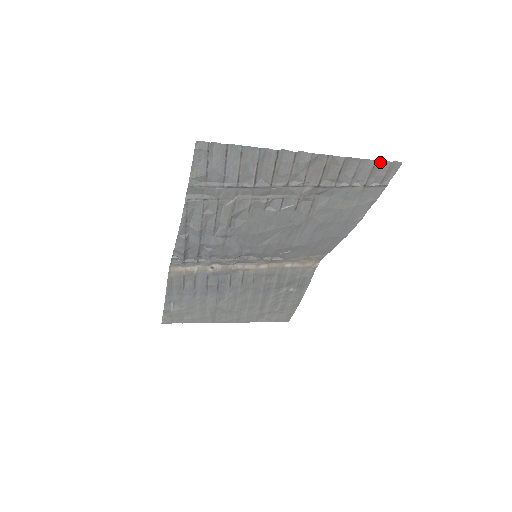
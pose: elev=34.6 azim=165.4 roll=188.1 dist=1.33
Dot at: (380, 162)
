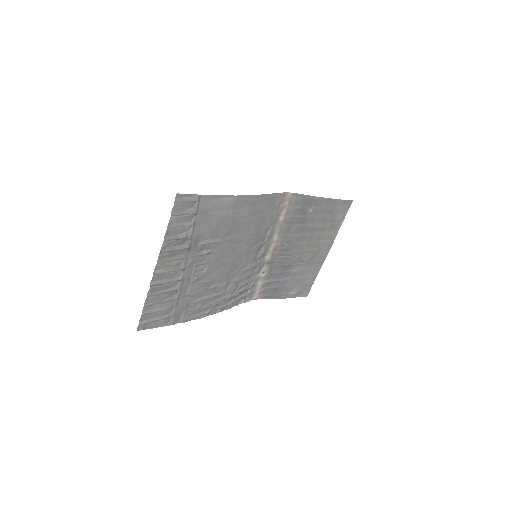
Dot at: (173, 212)
